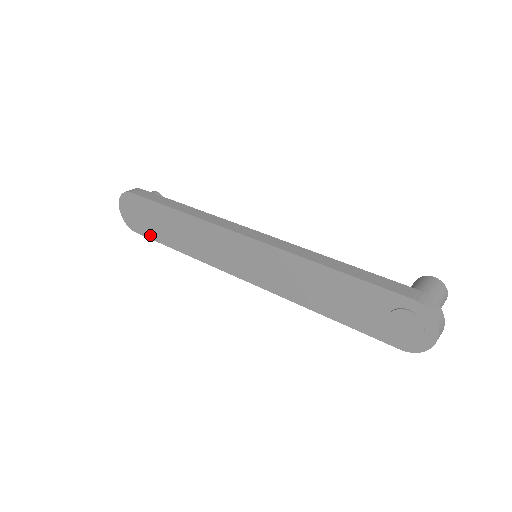
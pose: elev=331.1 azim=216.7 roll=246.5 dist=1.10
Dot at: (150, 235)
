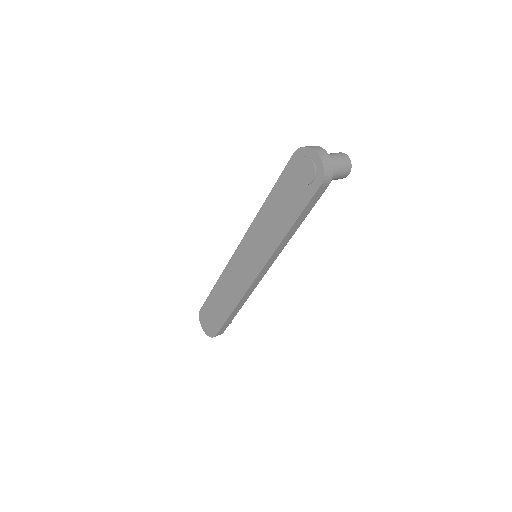
Dot at: (220, 324)
